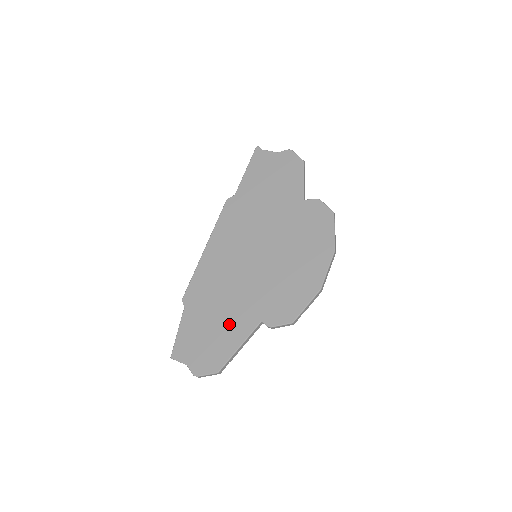
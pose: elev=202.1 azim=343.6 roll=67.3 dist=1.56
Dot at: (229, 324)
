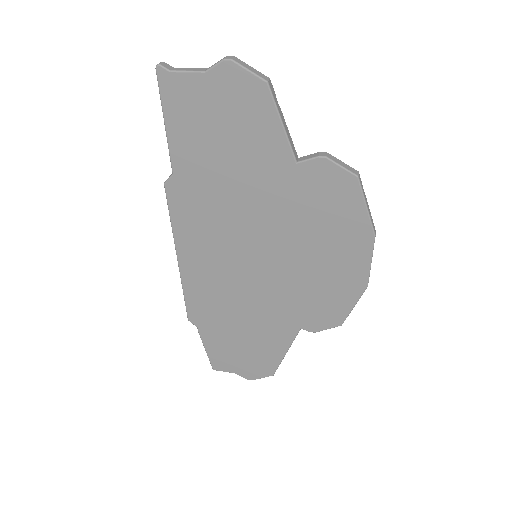
Dot at: (262, 336)
